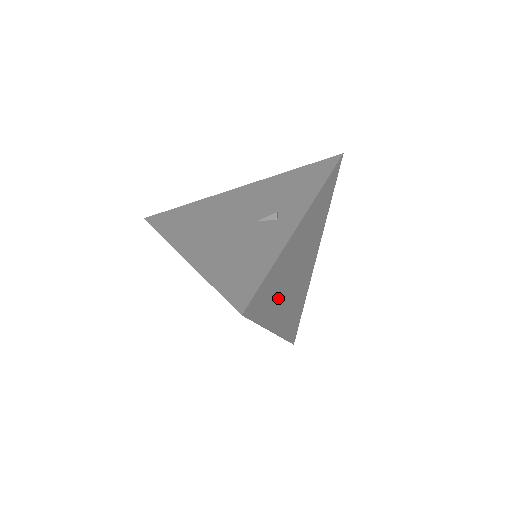
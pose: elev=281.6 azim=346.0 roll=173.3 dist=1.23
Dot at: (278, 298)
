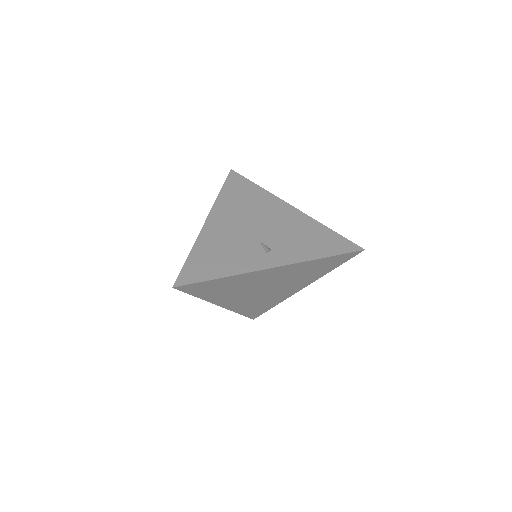
Dot at: (228, 293)
